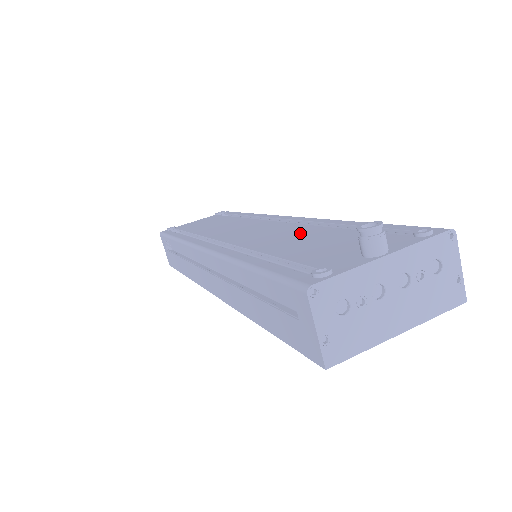
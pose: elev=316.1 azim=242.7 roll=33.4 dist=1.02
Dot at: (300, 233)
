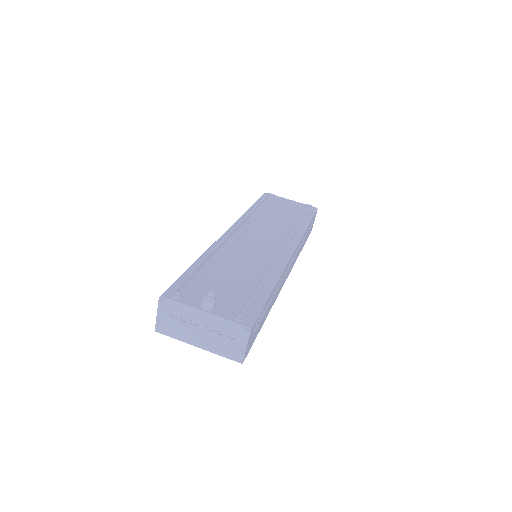
Dot at: (250, 266)
